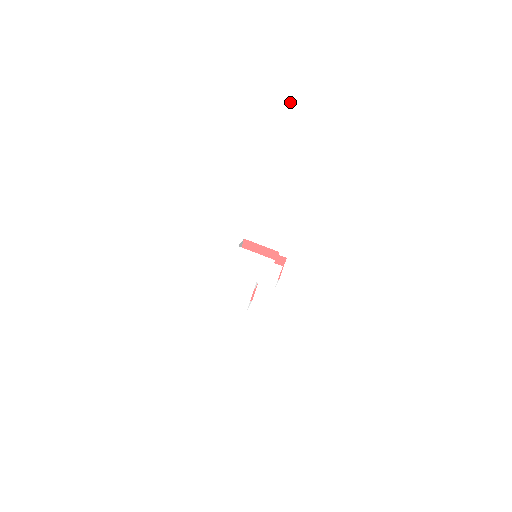
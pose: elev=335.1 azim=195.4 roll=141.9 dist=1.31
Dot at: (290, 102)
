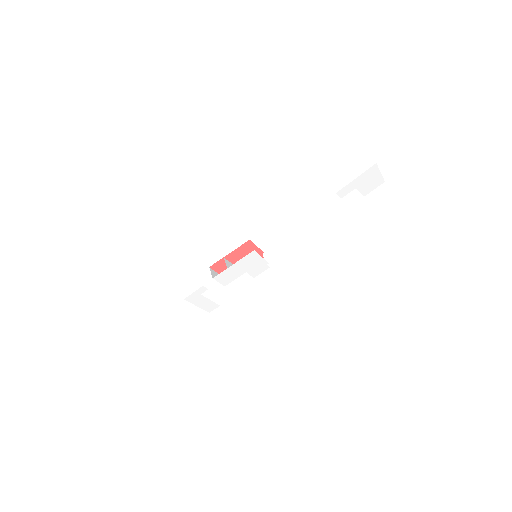
Dot at: (353, 189)
